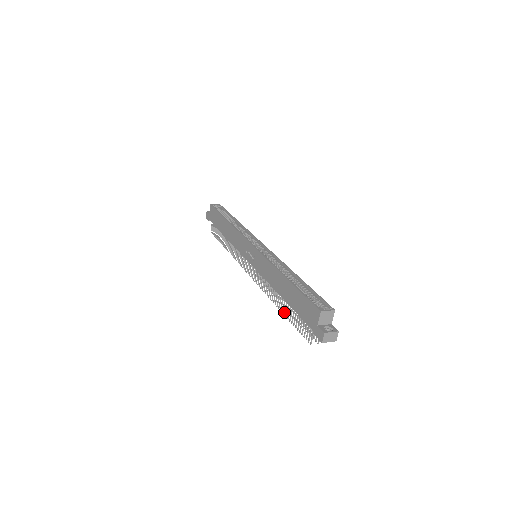
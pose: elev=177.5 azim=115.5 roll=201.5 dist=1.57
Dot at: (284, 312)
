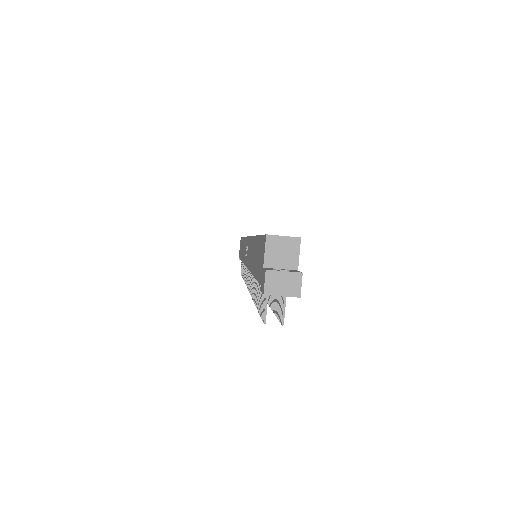
Dot at: (255, 300)
